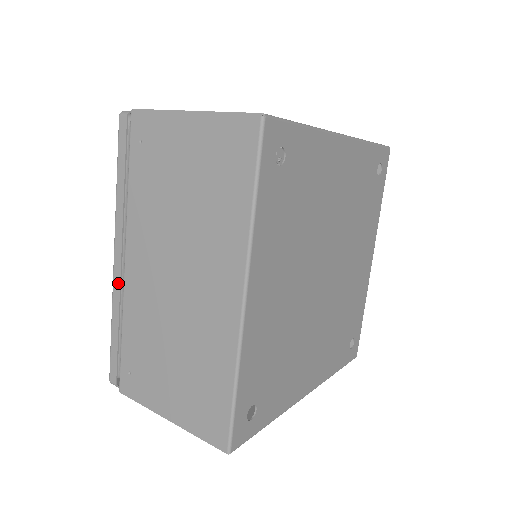
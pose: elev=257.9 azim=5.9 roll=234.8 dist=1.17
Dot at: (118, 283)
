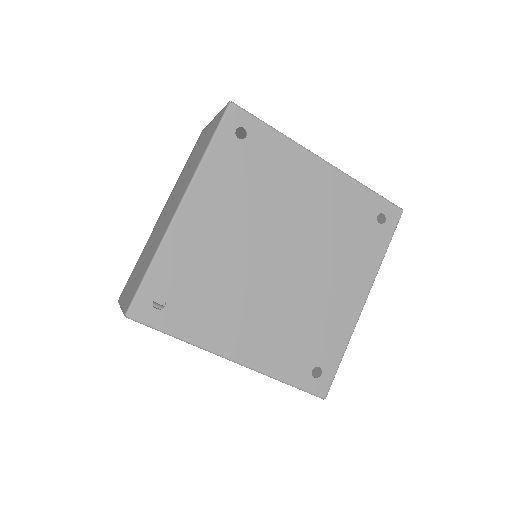
Dot at: occluded
